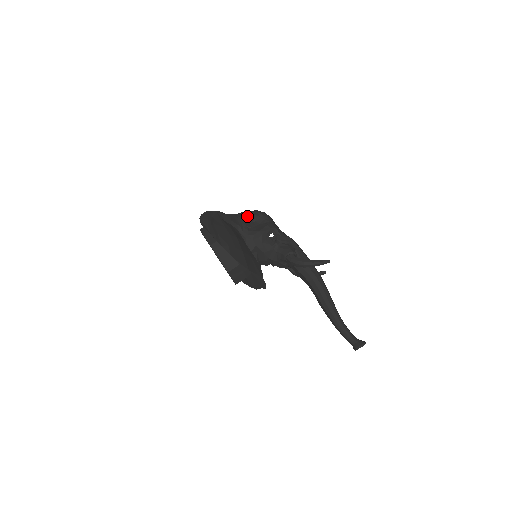
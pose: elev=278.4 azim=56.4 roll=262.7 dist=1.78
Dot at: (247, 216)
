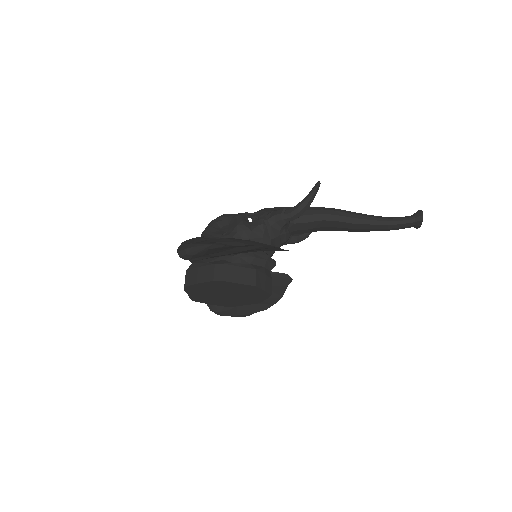
Dot at: (211, 229)
